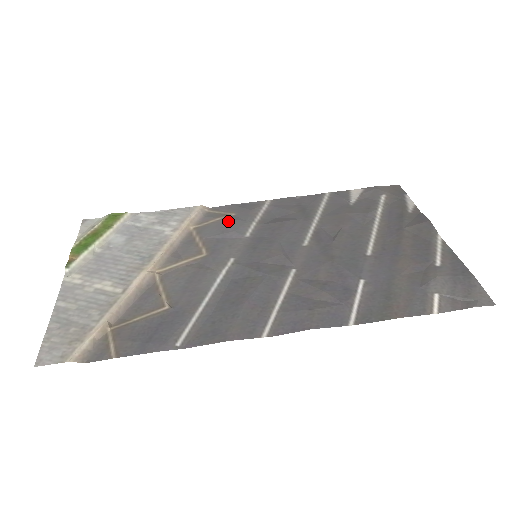
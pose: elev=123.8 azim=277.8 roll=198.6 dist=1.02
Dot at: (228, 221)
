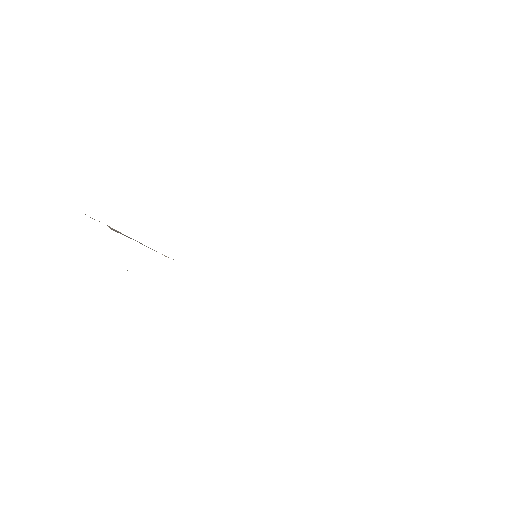
Dot at: occluded
